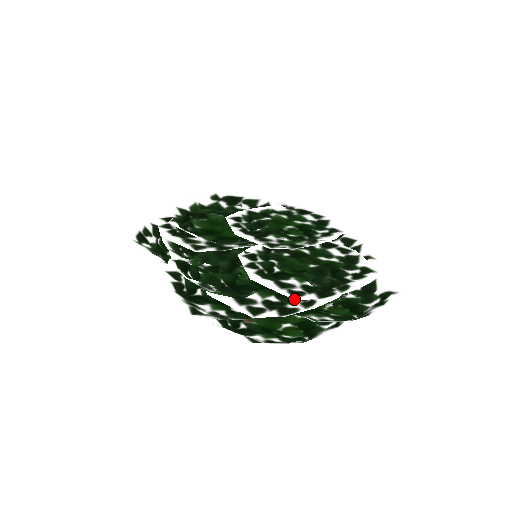
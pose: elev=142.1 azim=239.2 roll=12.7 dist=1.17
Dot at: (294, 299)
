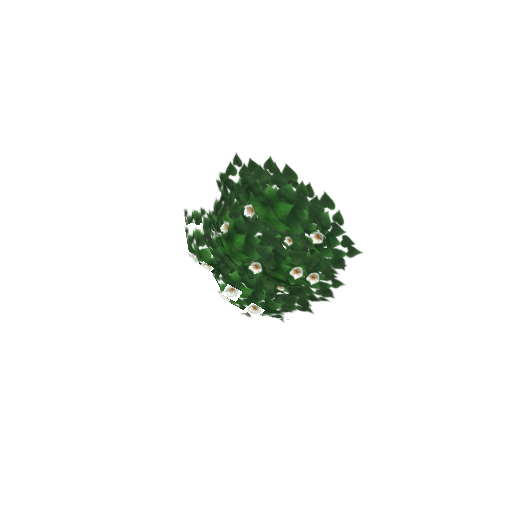
Dot at: occluded
